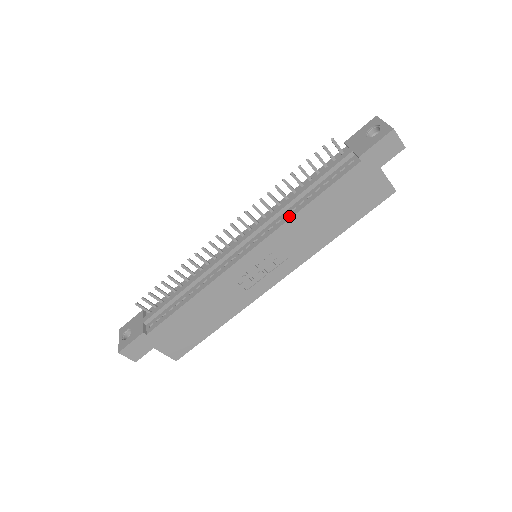
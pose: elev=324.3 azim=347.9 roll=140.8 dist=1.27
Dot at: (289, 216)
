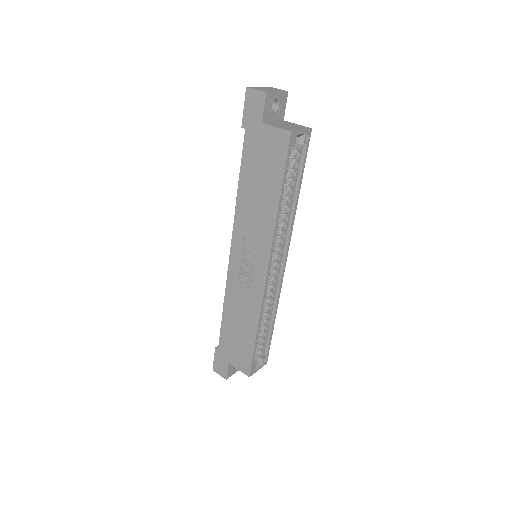
Dot at: (237, 206)
